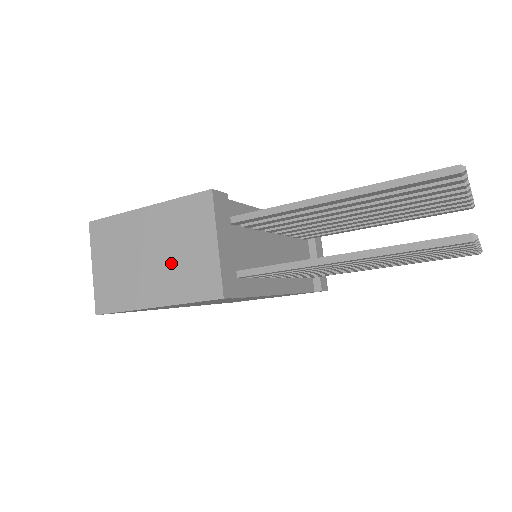
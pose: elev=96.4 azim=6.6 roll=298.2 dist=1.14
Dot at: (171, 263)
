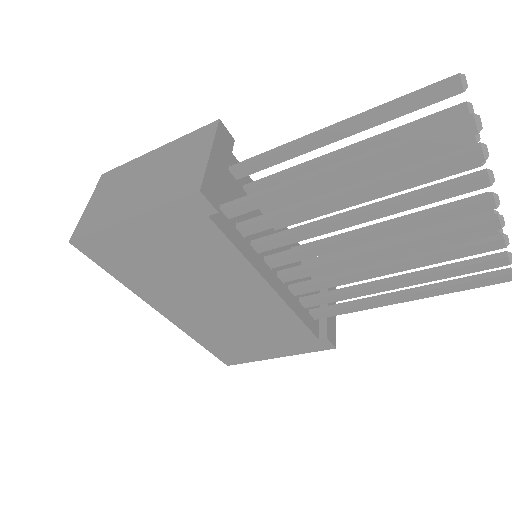
Dot at: (161, 180)
